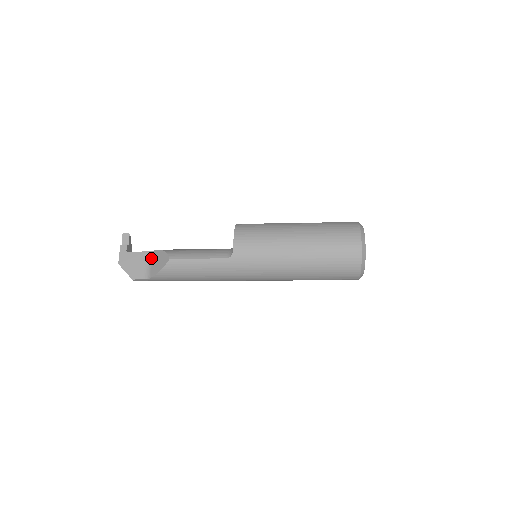
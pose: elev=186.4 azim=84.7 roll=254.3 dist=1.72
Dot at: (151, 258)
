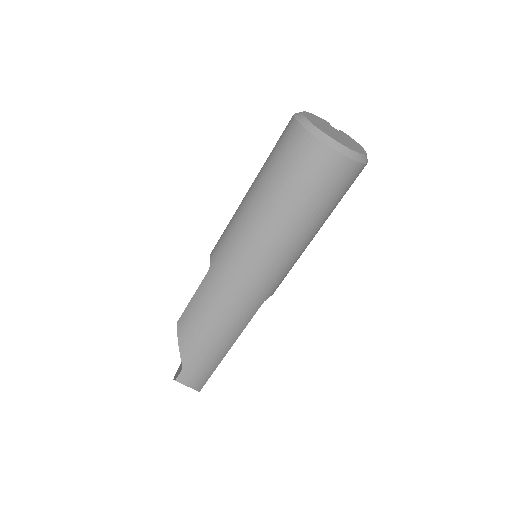
Dot at: occluded
